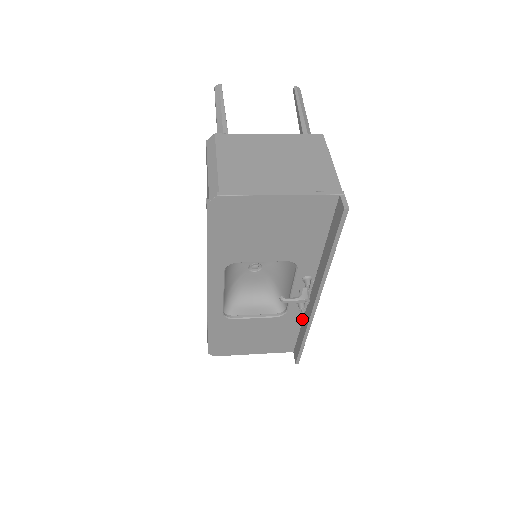
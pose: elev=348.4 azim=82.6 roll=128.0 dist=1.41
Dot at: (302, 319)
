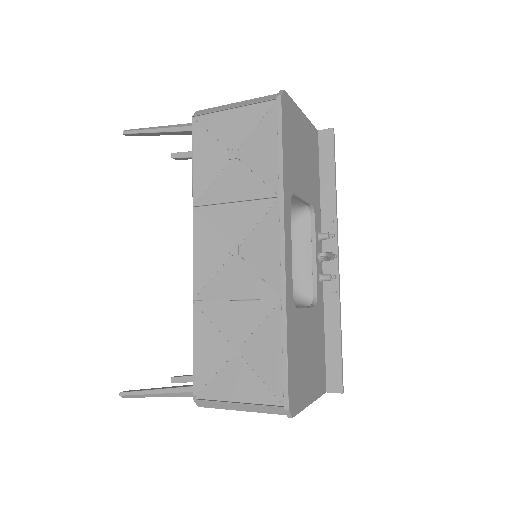
Dot at: occluded
